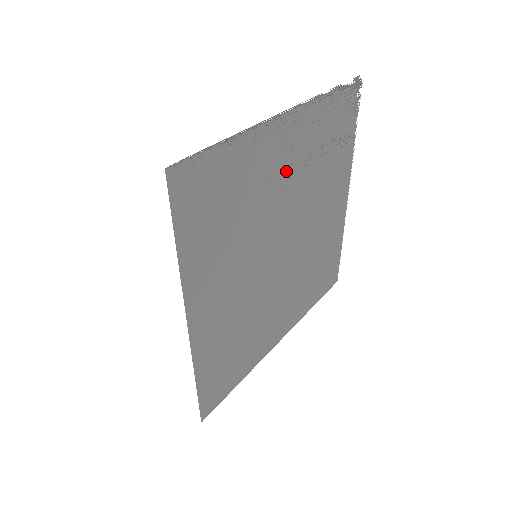
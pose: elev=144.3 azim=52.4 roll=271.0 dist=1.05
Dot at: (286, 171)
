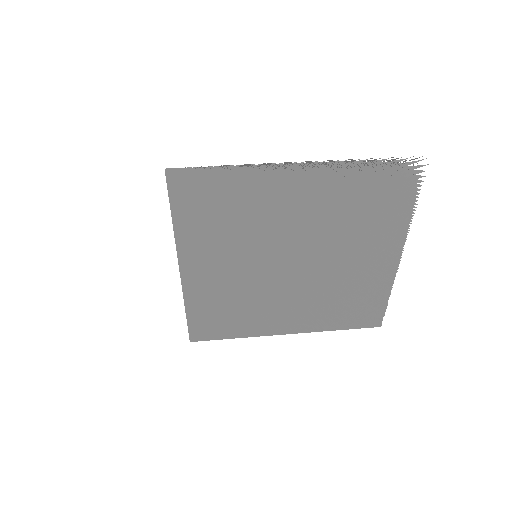
Dot at: (298, 207)
